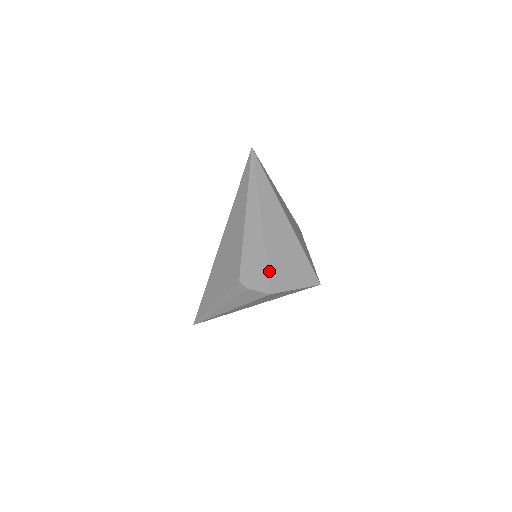
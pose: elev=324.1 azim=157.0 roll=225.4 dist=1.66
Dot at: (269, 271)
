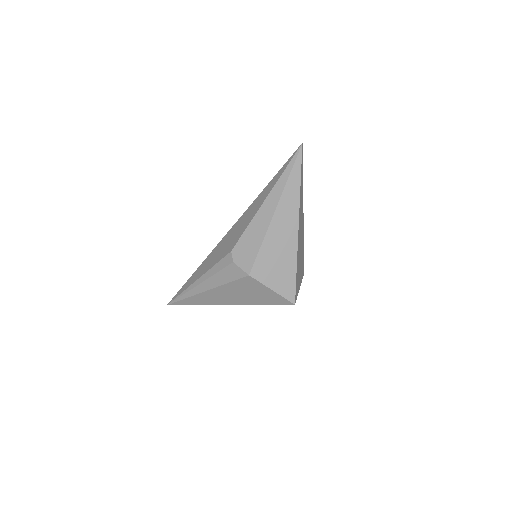
Dot at: (259, 253)
